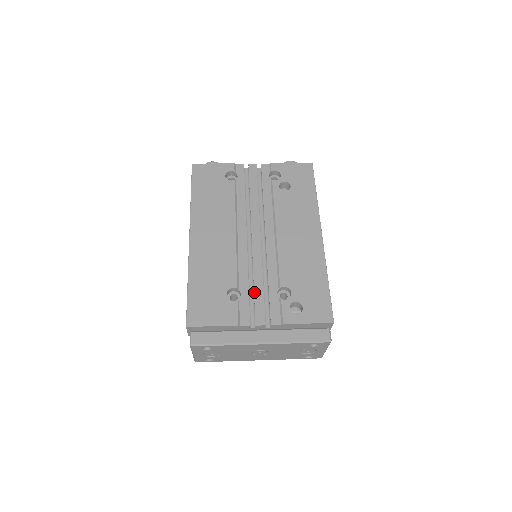
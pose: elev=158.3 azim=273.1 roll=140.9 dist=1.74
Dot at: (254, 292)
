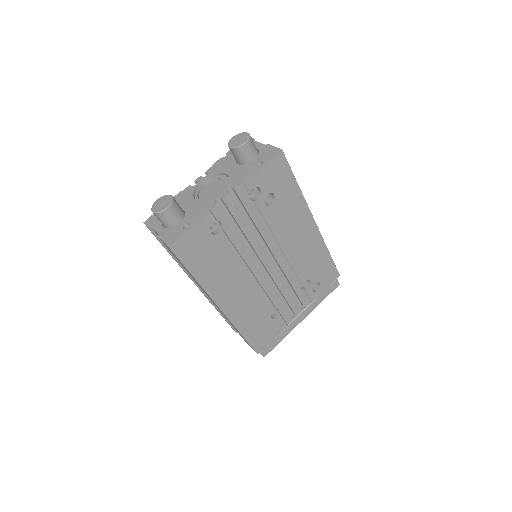
Dot at: (286, 300)
